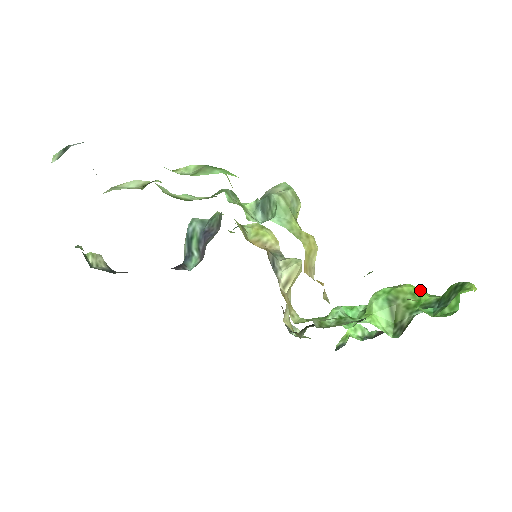
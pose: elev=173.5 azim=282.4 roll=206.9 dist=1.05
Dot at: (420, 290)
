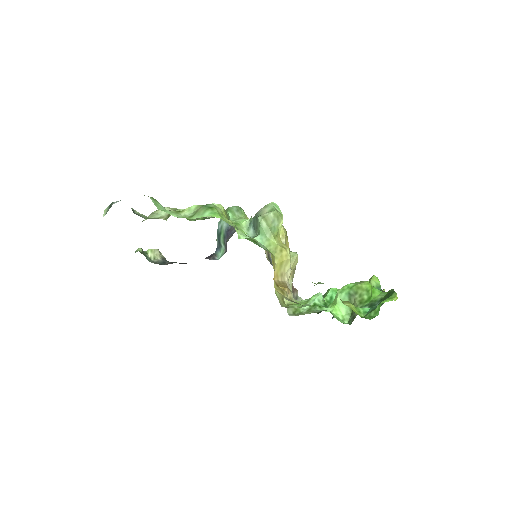
Dot at: (372, 289)
